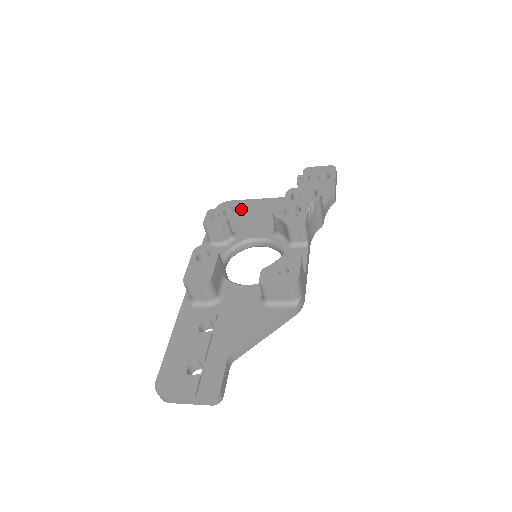
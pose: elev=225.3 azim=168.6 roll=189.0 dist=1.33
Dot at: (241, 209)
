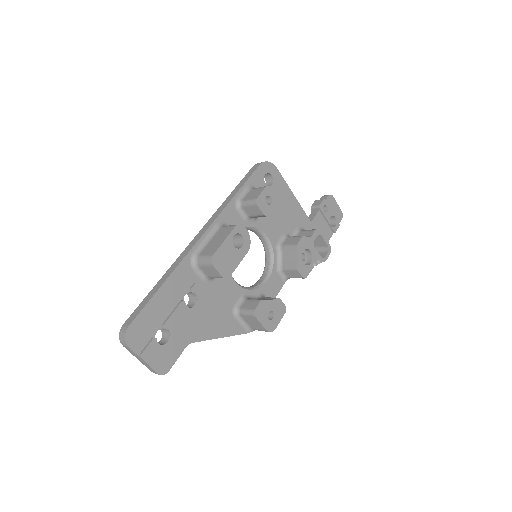
Dot at: (277, 189)
